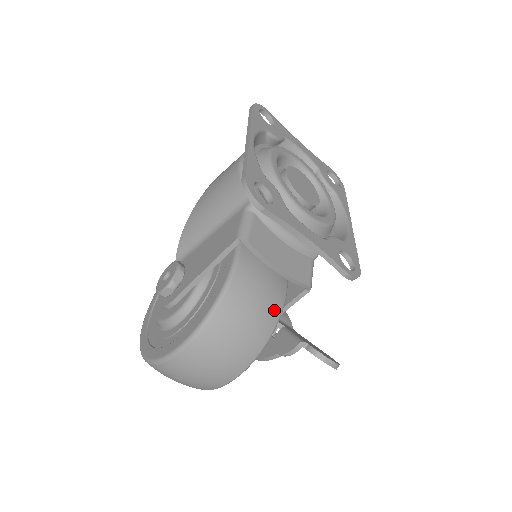
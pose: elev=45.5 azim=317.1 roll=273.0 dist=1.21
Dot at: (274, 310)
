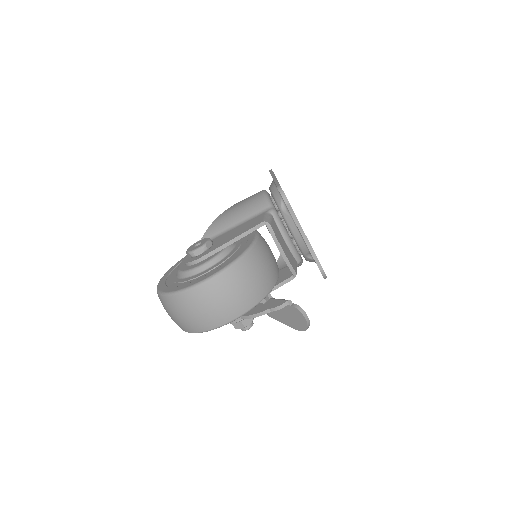
Dot at: (273, 278)
